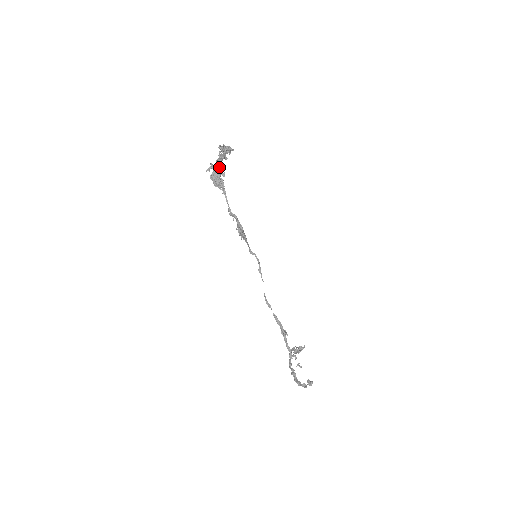
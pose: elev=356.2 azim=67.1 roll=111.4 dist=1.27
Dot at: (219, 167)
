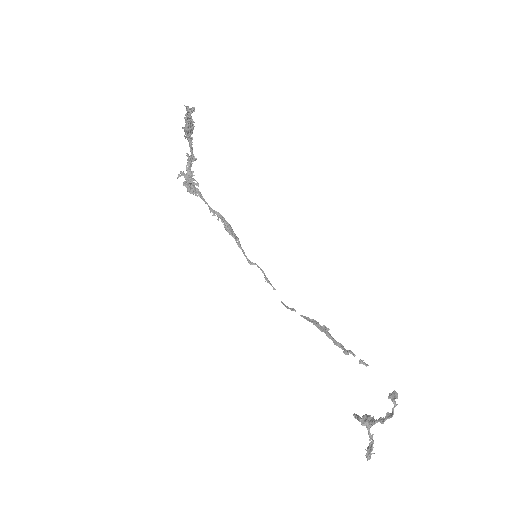
Dot at: (190, 174)
